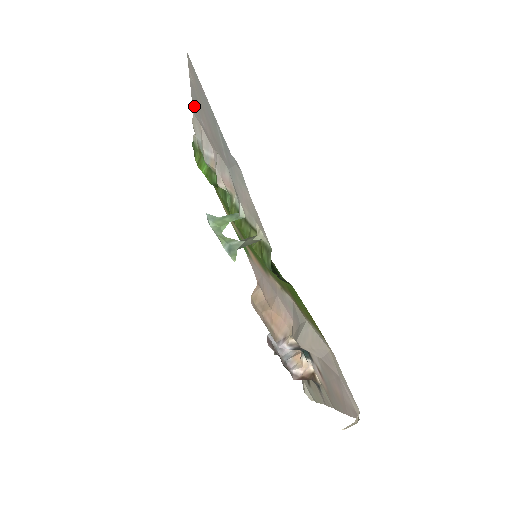
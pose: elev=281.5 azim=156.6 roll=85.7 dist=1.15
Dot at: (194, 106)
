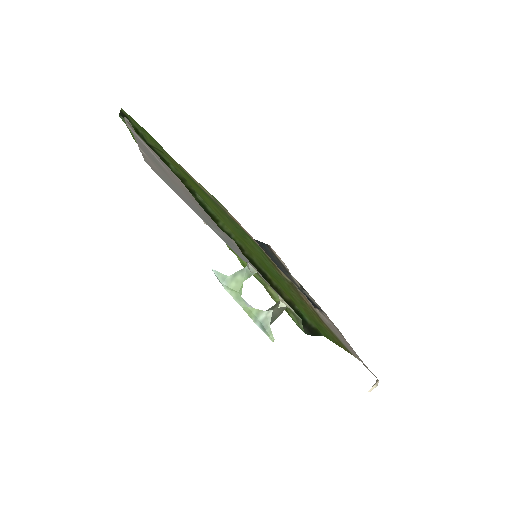
Dot at: (140, 142)
